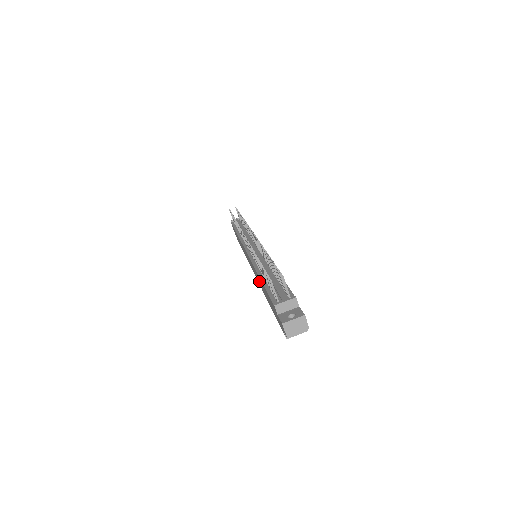
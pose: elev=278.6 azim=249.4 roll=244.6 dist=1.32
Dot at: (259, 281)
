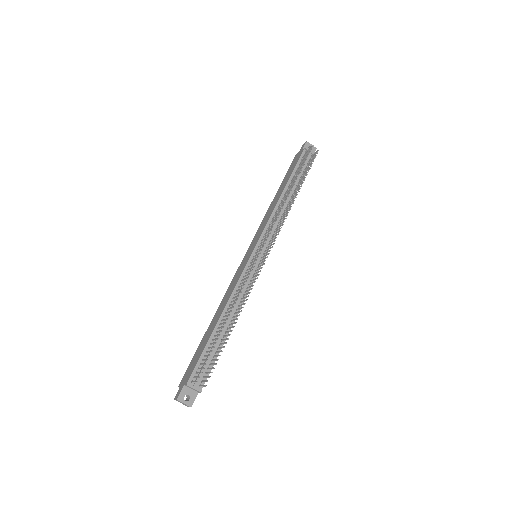
Dot at: (224, 301)
